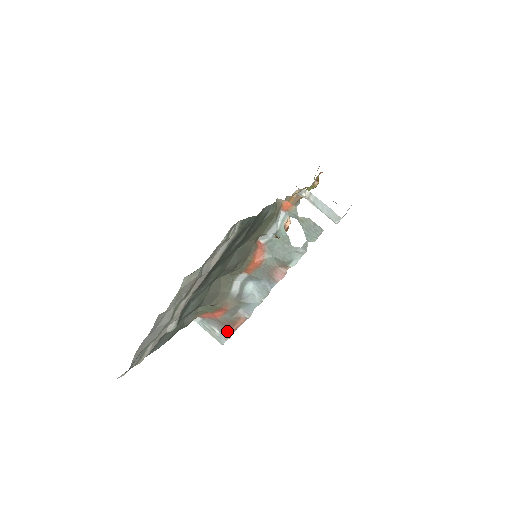
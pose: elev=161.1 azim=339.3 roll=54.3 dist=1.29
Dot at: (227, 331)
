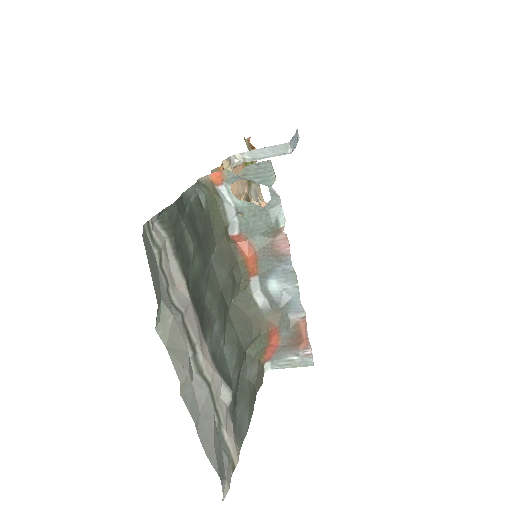
Dot at: (302, 348)
